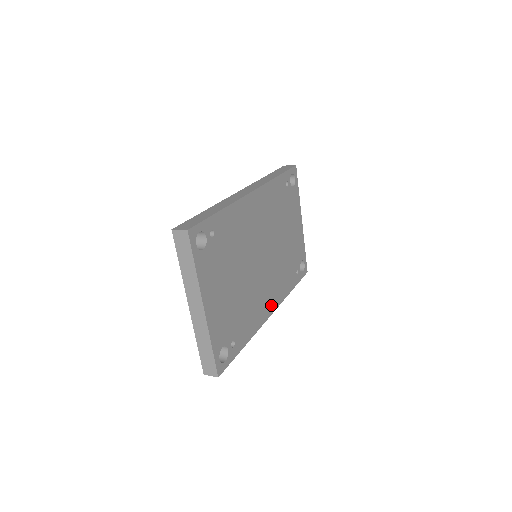
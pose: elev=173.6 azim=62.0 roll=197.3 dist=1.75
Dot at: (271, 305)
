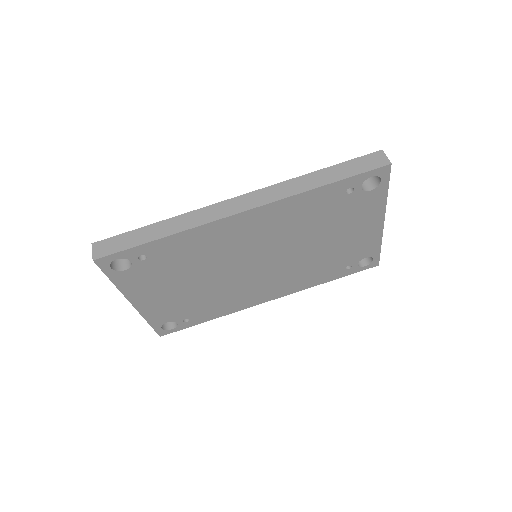
Dot at: (272, 294)
